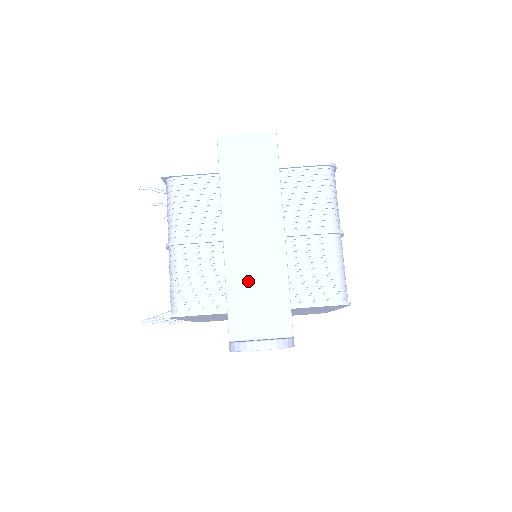
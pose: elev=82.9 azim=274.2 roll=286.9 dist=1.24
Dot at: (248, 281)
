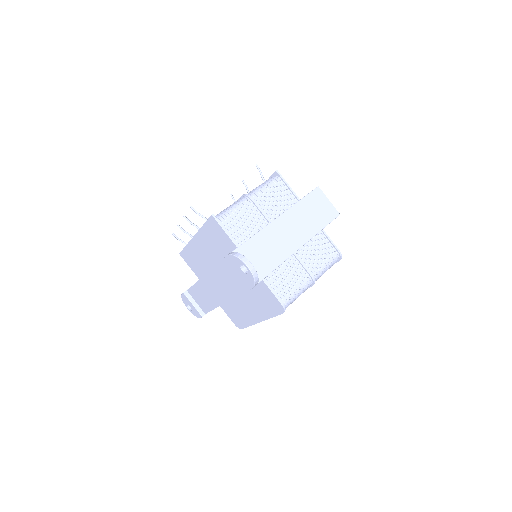
Dot at: (265, 244)
